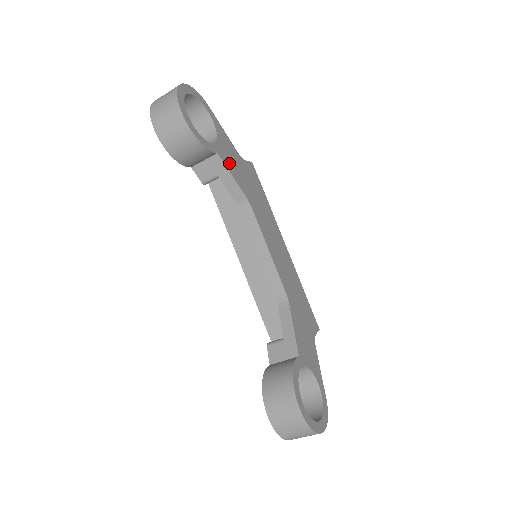
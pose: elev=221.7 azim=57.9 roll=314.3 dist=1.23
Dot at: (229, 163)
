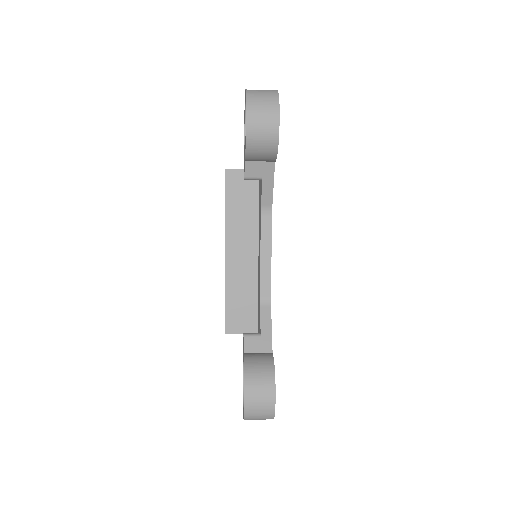
Dot at: occluded
